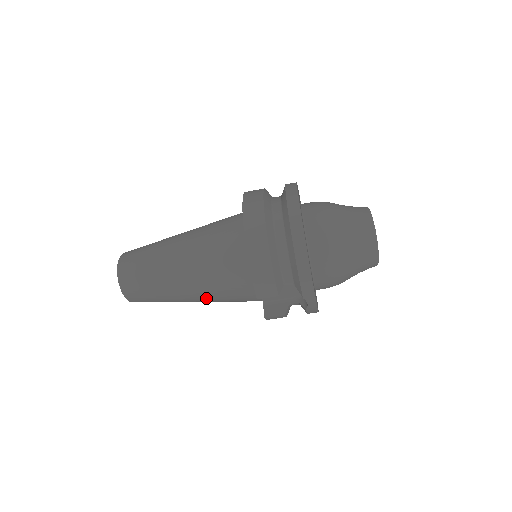
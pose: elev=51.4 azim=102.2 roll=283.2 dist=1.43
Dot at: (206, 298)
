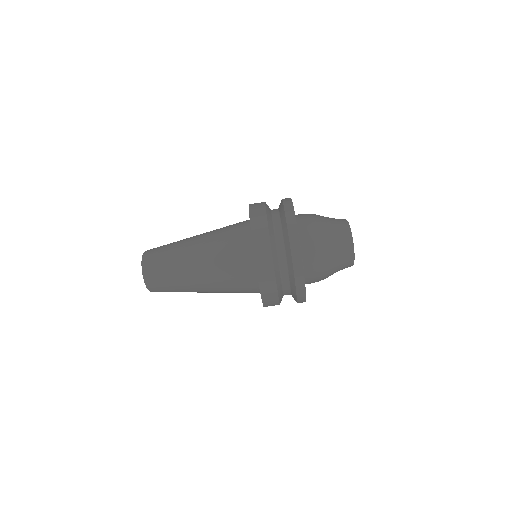
Dot at: occluded
